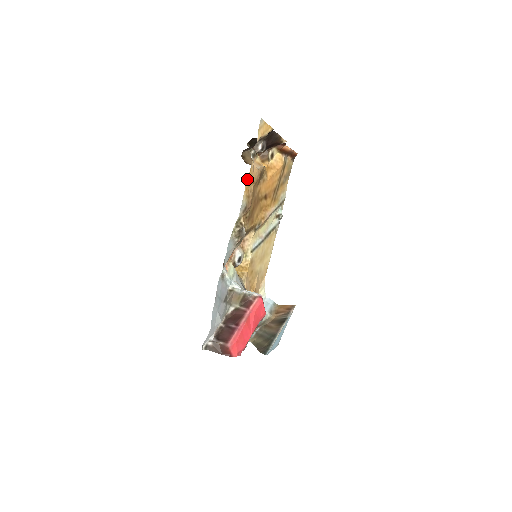
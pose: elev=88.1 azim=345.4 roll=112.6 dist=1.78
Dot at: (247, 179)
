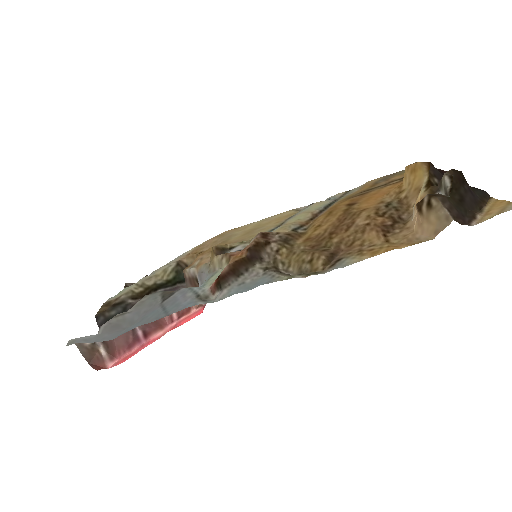
Dot at: (396, 248)
